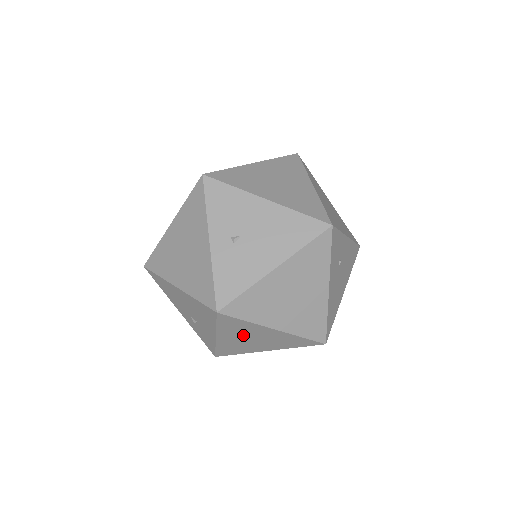
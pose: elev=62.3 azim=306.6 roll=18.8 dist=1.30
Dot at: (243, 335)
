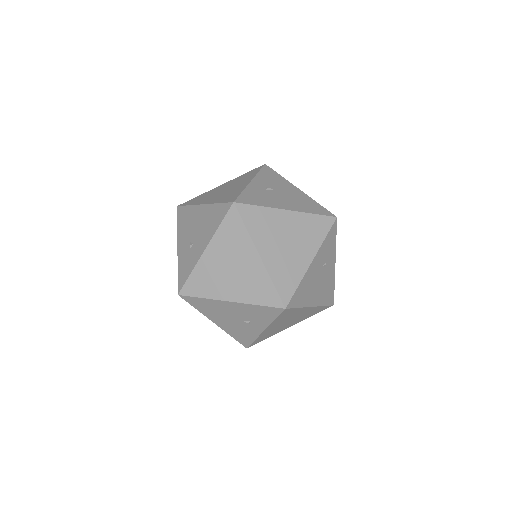
Dot at: (228, 256)
